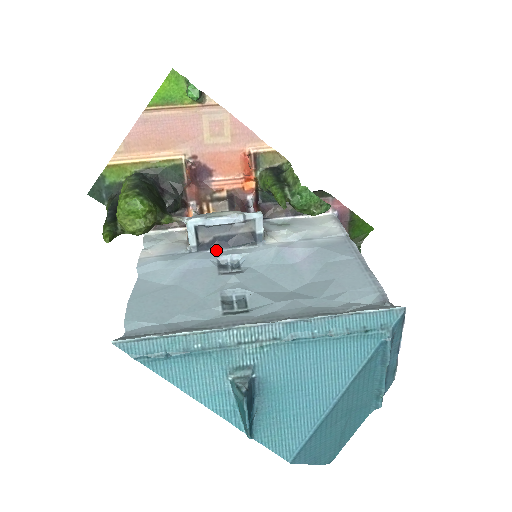
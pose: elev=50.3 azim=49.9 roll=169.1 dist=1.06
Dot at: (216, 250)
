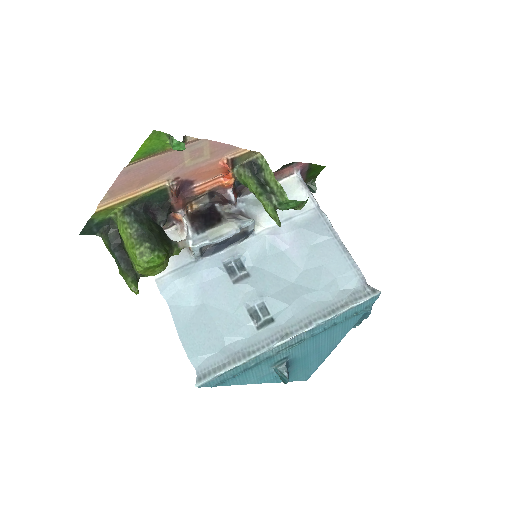
Dot at: (217, 253)
